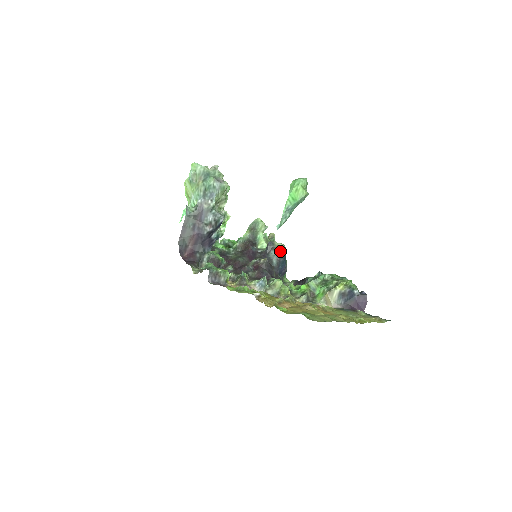
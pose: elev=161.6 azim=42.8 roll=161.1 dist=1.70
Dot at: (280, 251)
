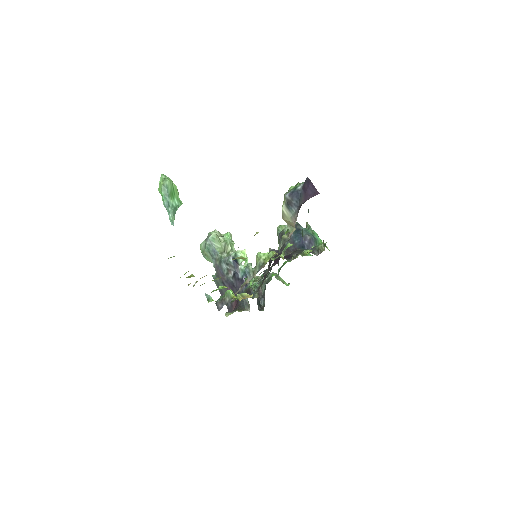
Dot at: occluded
